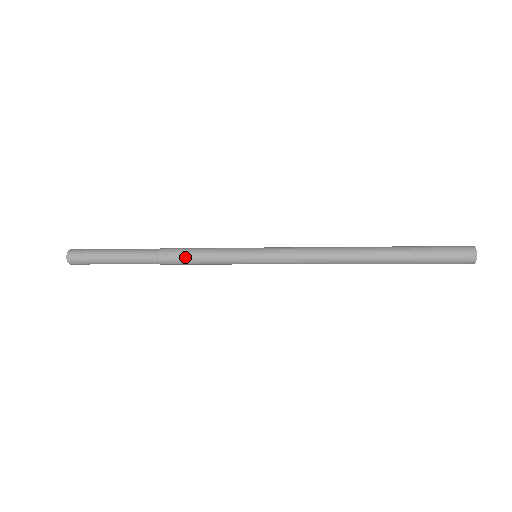
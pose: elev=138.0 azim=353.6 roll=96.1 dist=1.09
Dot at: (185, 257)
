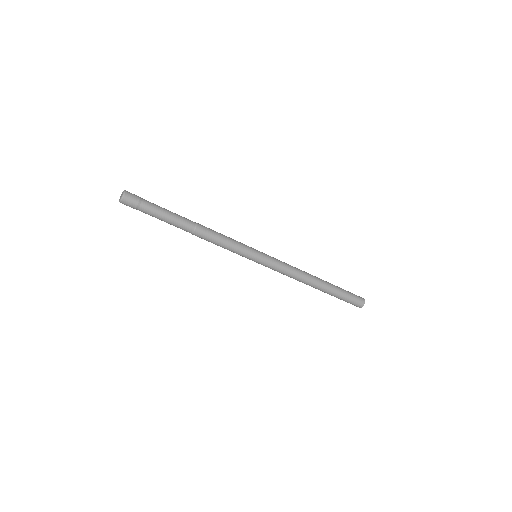
Dot at: (213, 241)
